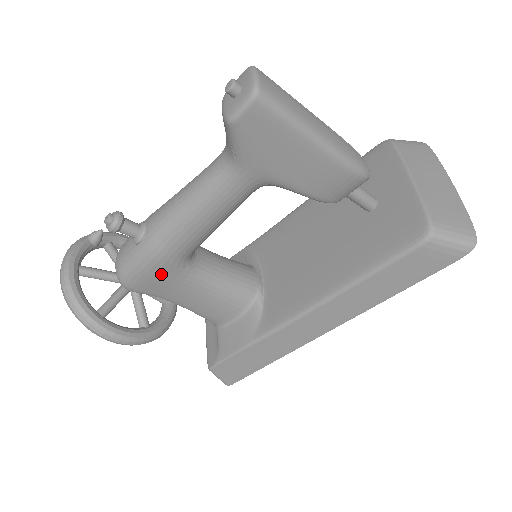
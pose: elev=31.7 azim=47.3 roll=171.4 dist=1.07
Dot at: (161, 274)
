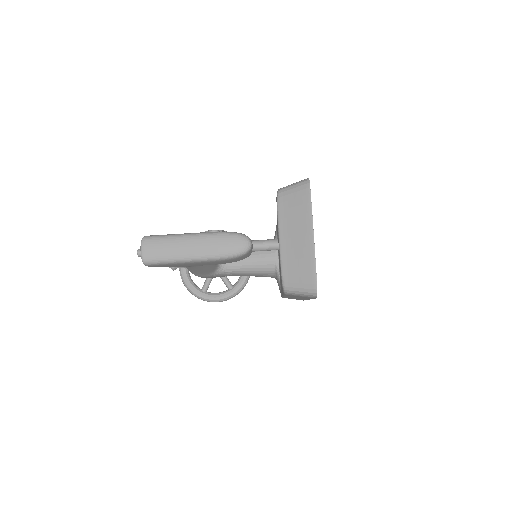
Dot at: (211, 277)
